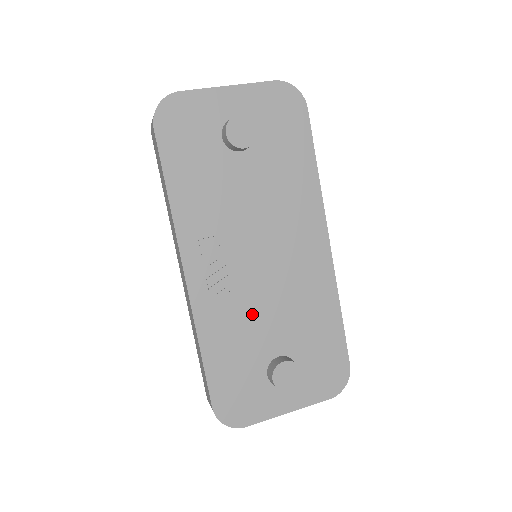
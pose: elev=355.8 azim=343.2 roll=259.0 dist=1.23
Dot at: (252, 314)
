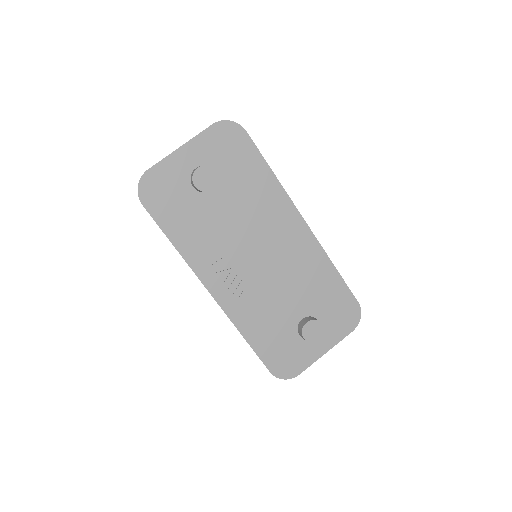
Dot at: (270, 299)
